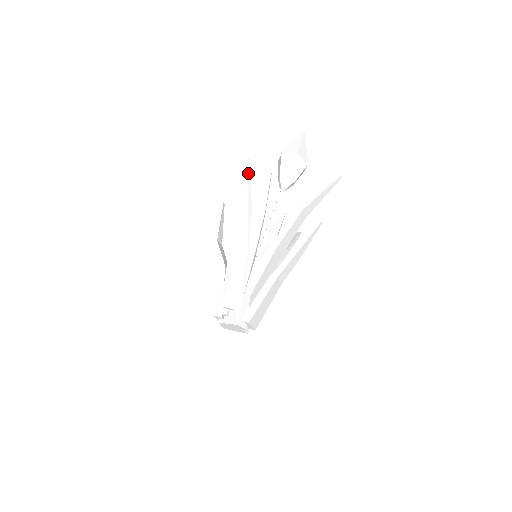
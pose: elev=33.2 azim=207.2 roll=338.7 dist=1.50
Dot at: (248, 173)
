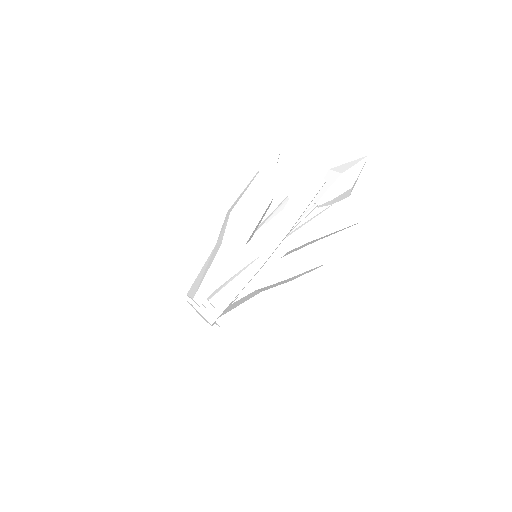
Dot at: occluded
